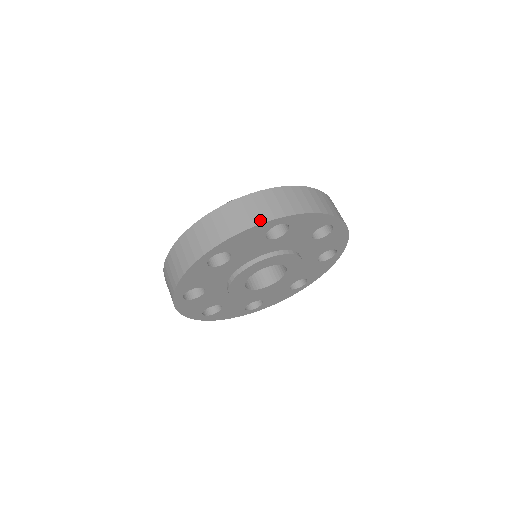
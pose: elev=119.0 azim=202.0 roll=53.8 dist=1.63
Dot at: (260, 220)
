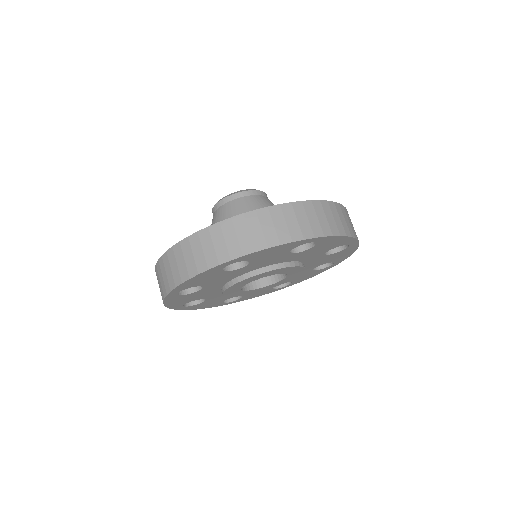
Dot at: (204, 266)
